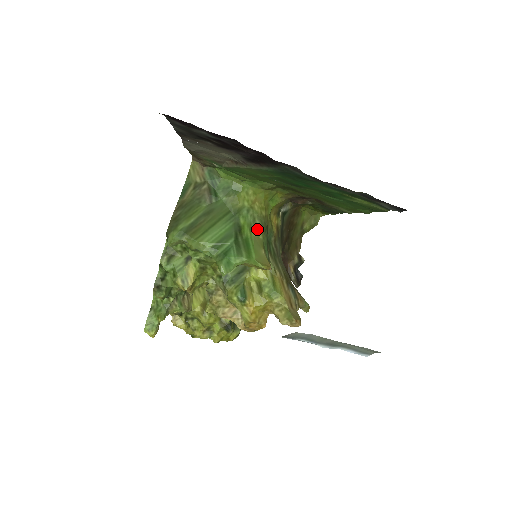
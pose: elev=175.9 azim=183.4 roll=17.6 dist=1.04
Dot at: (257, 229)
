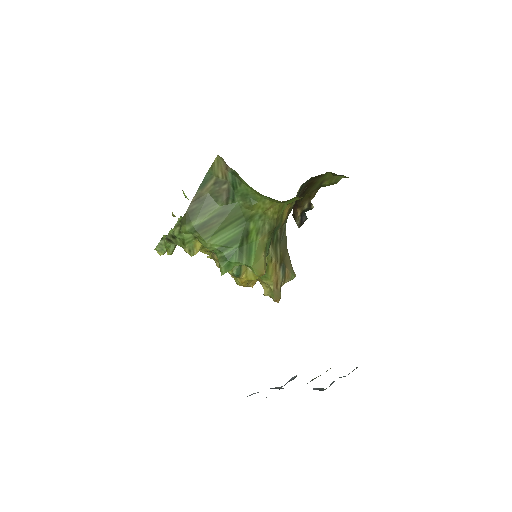
Dot at: (264, 233)
